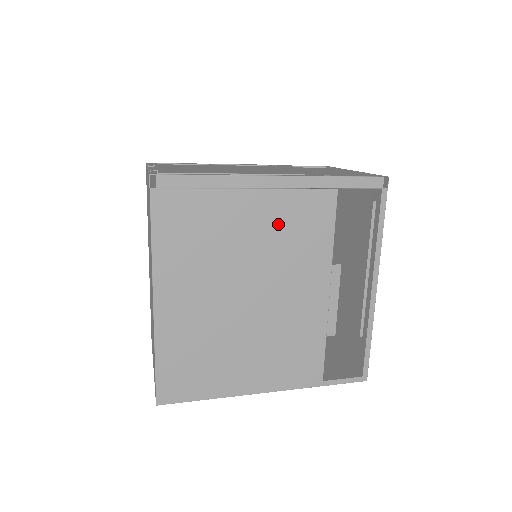
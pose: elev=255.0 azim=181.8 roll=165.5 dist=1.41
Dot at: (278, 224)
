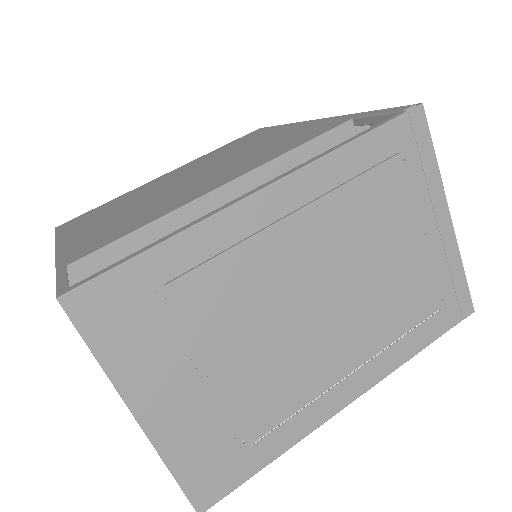
Dot at: (274, 142)
